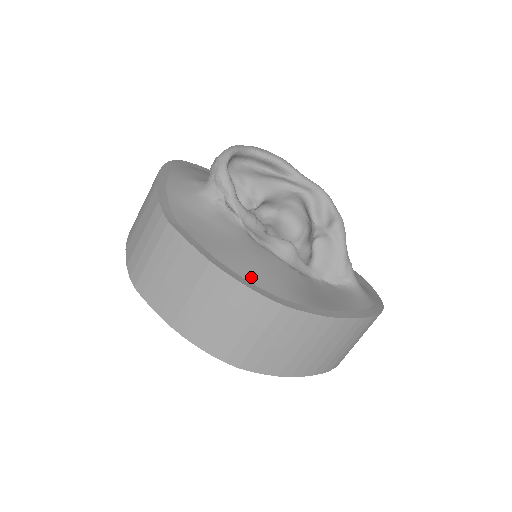
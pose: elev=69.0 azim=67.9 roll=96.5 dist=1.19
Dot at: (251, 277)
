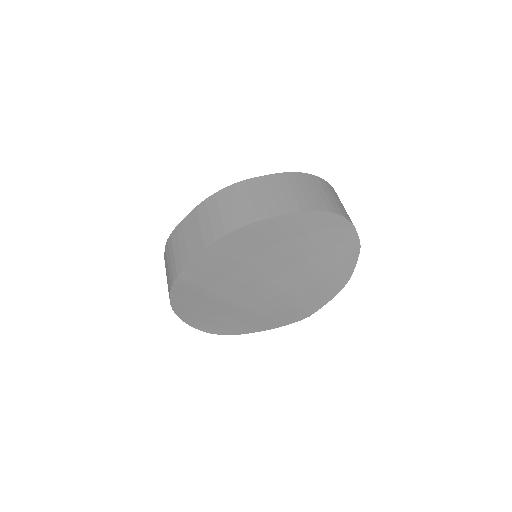
Dot at: occluded
